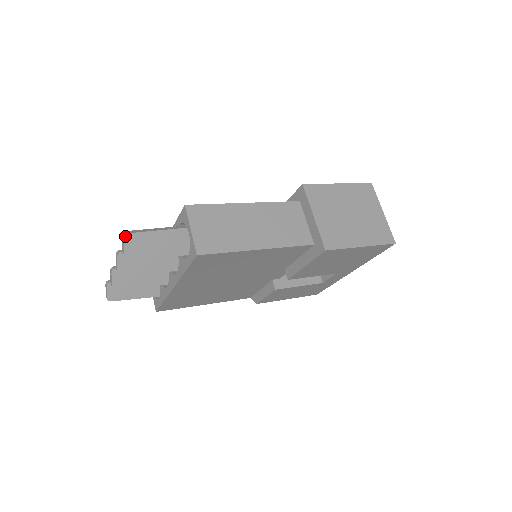
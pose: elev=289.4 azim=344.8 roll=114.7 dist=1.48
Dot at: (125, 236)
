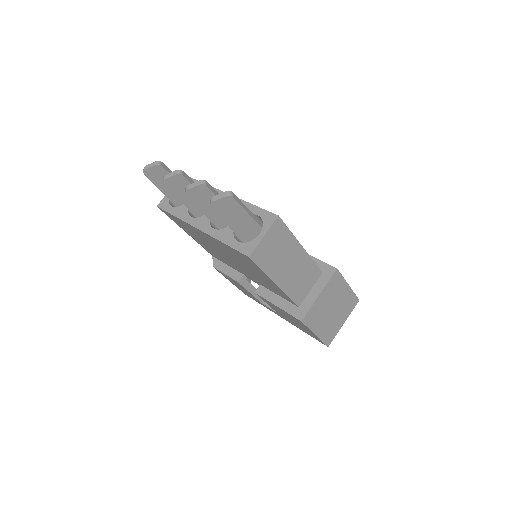
Dot at: (229, 196)
